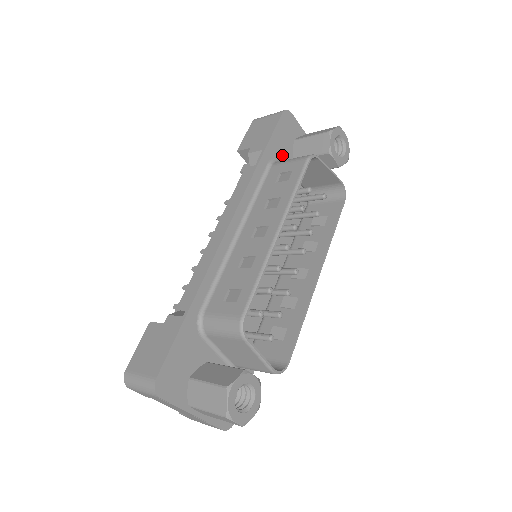
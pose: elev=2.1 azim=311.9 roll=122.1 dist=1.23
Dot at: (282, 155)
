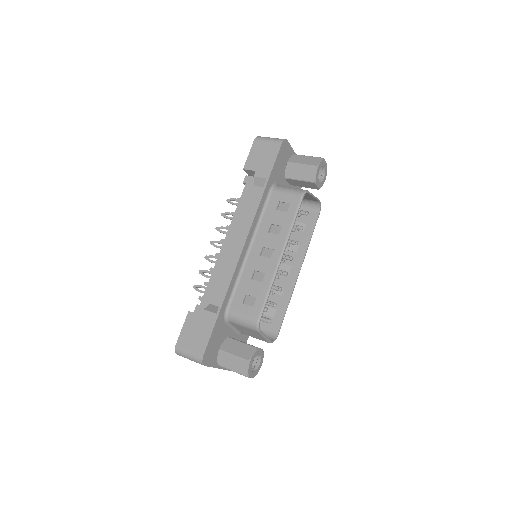
Dot at: (278, 177)
